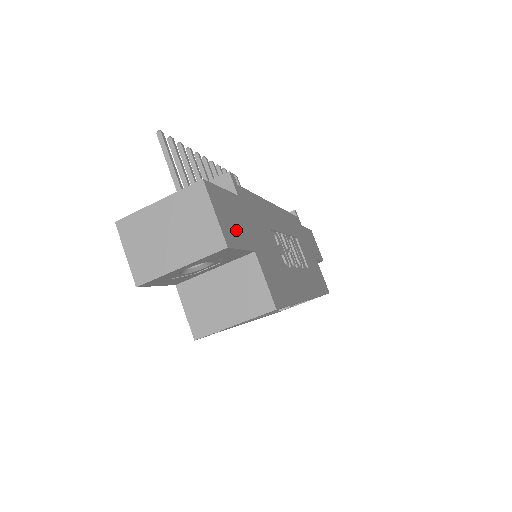
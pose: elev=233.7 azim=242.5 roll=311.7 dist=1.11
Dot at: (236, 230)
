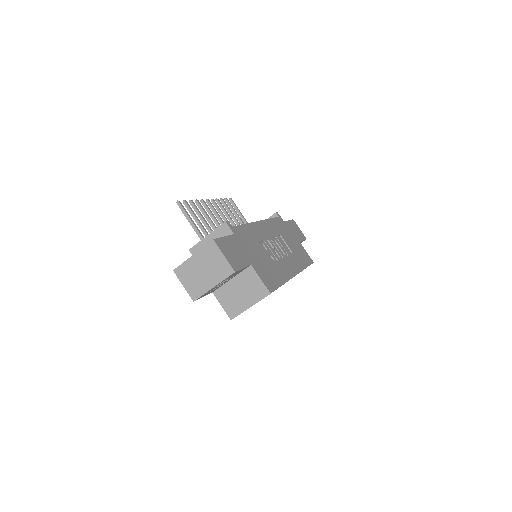
Dot at: (237, 258)
